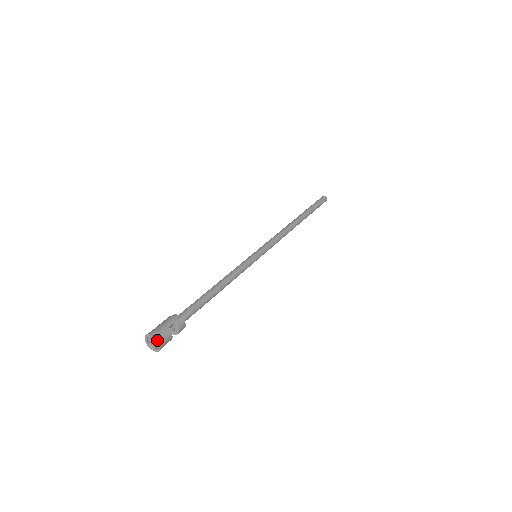
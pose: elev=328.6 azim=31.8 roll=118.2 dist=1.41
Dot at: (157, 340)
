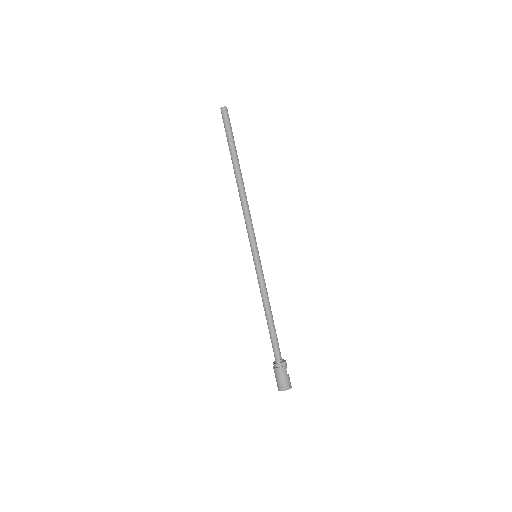
Dot at: occluded
